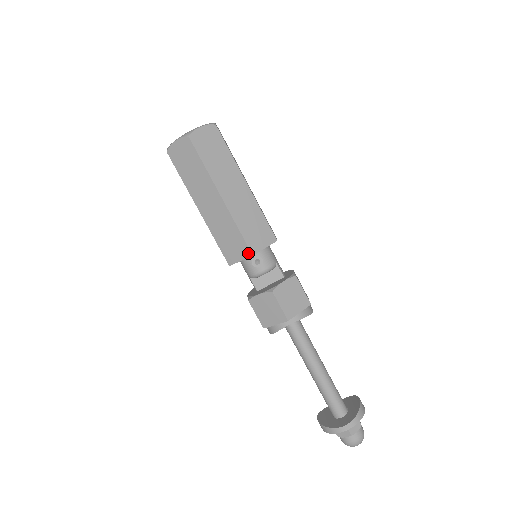
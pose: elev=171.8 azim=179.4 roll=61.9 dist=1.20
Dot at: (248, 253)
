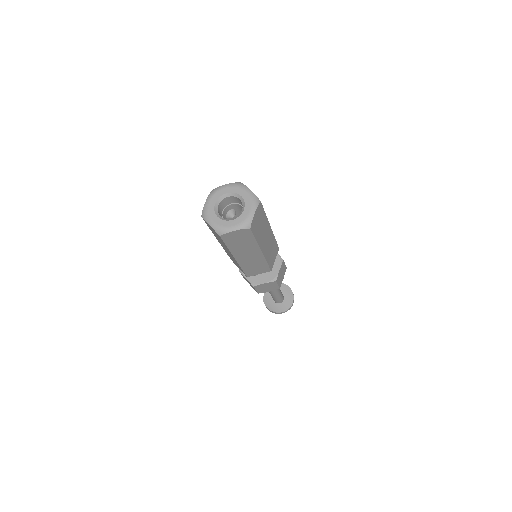
Dot at: (268, 271)
